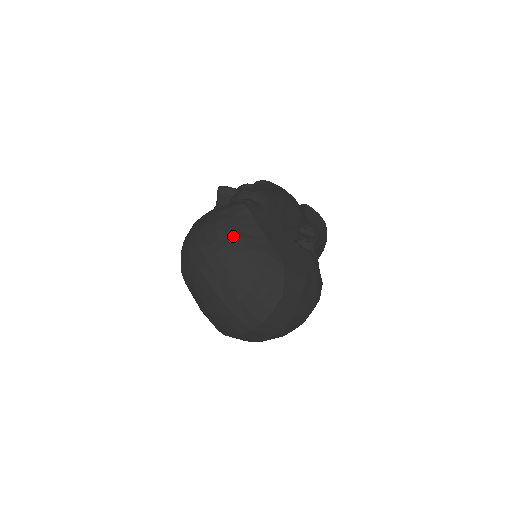
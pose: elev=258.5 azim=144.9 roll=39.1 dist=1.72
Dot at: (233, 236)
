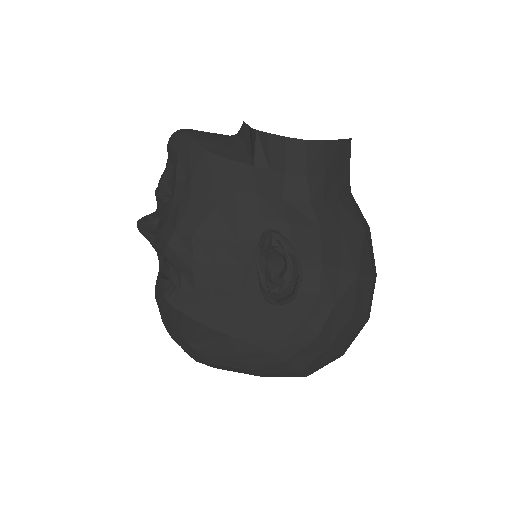
Dot at: (191, 349)
